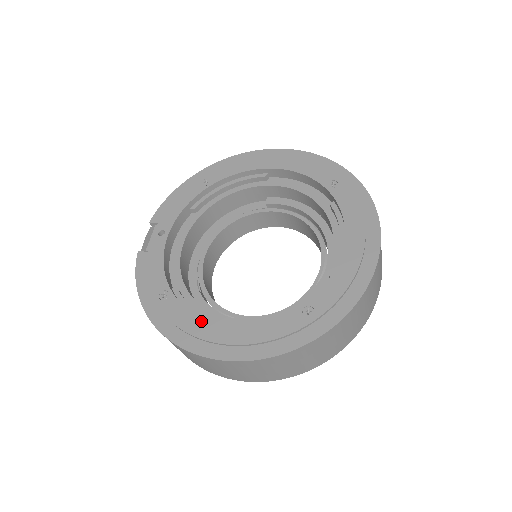
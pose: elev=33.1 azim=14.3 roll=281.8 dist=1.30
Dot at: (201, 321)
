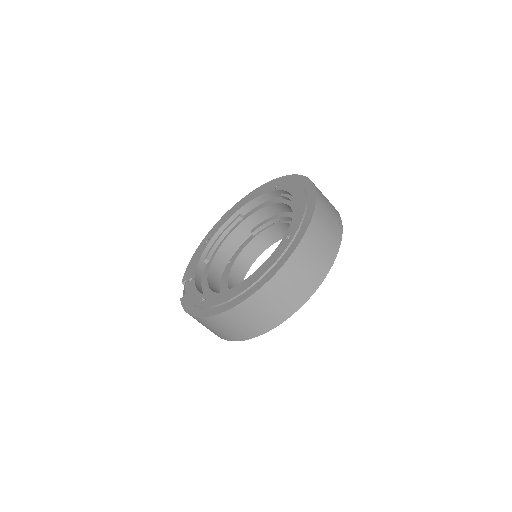
Dot at: (229, 291)
